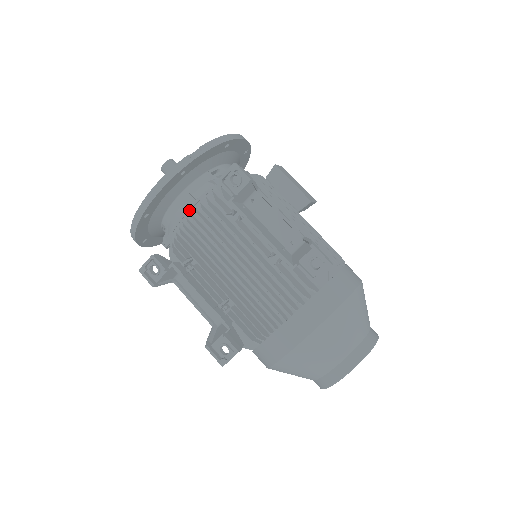
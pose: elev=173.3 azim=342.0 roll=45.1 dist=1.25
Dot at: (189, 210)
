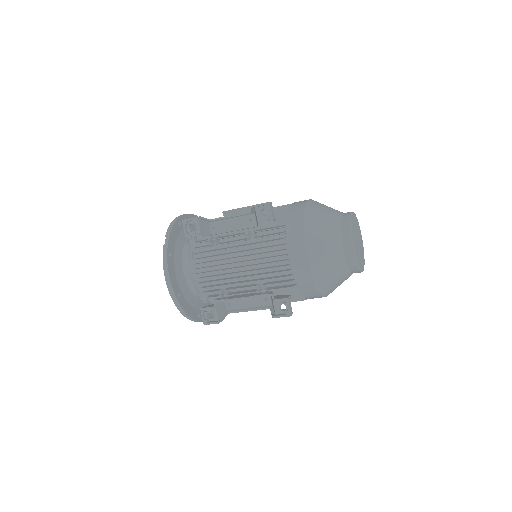
Dot at: (193, 268)
